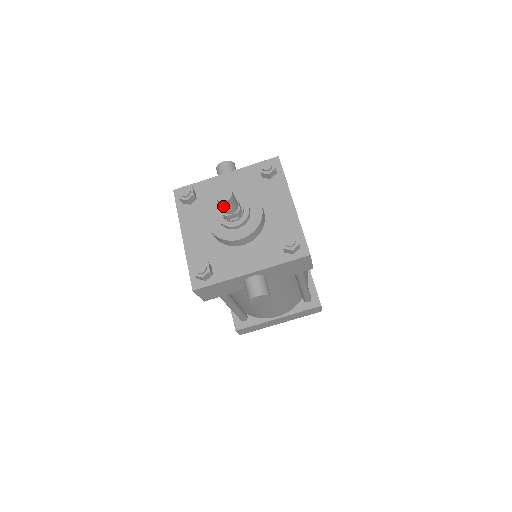
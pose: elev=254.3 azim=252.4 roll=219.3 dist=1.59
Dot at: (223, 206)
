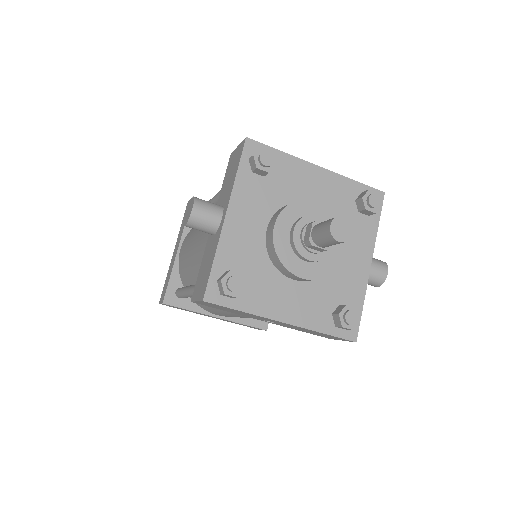
Dot at: occluded
